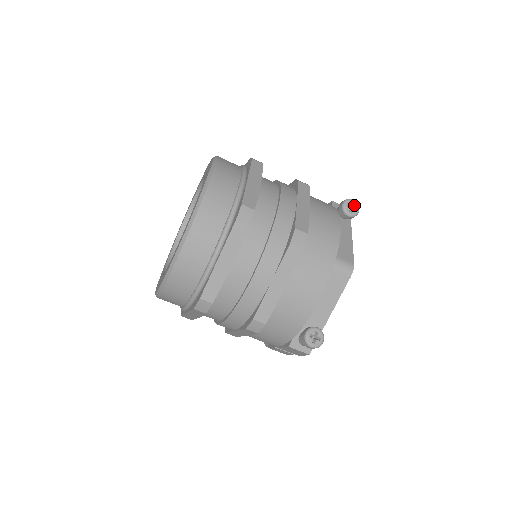
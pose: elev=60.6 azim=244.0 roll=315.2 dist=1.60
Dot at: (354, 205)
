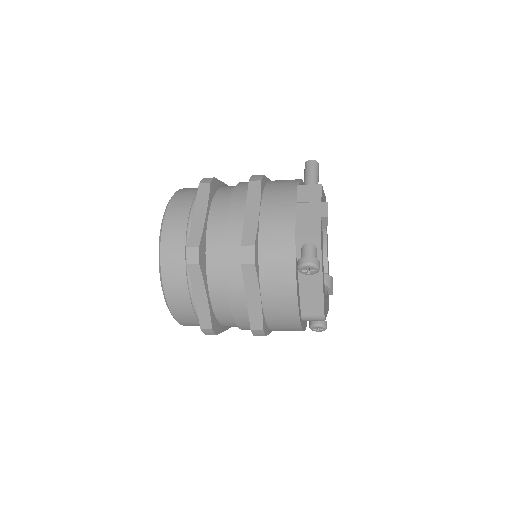
Dot at: (310, 269)
